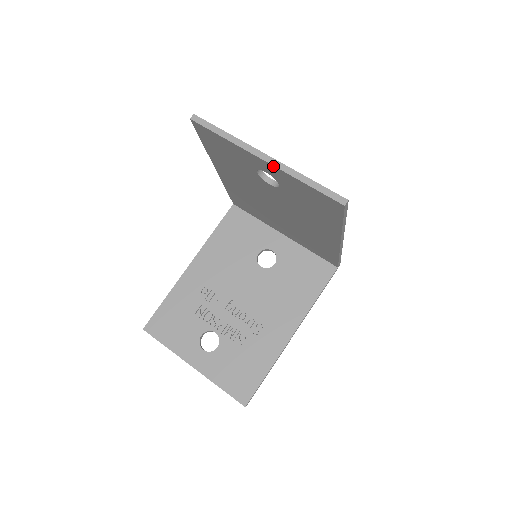
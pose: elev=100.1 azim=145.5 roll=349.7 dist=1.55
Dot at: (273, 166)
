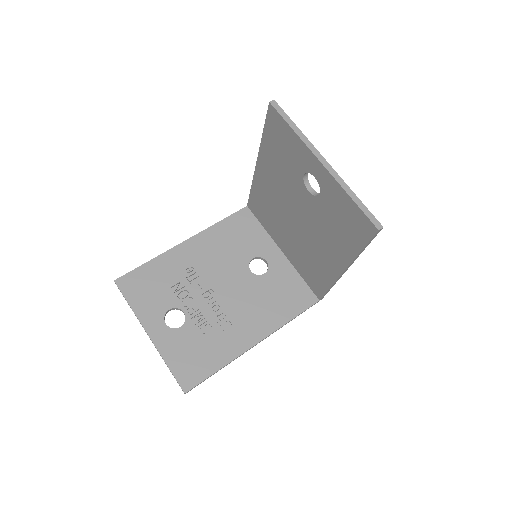
Dot at: (328, 172)
